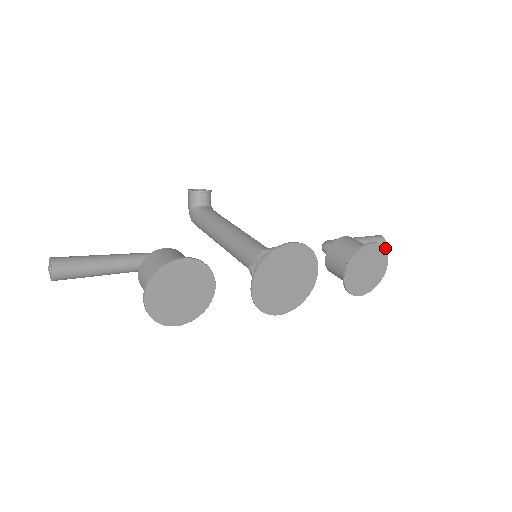
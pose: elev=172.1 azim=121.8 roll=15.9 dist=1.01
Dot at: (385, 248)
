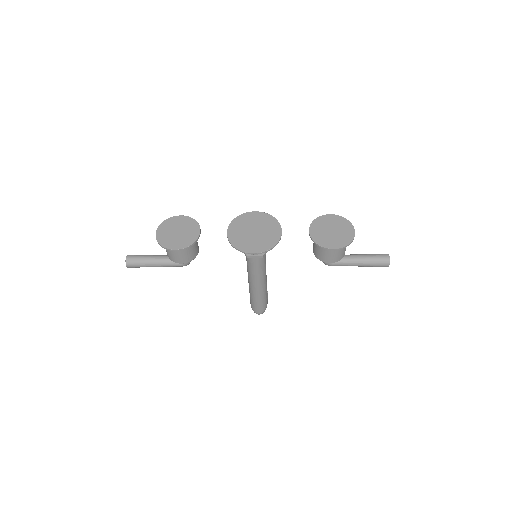
Dot at: (345, 218)
